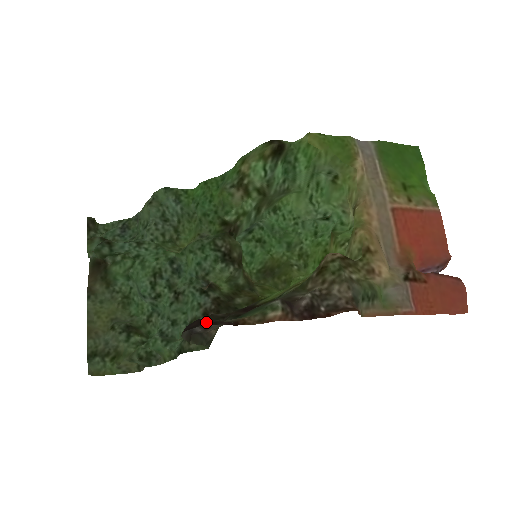
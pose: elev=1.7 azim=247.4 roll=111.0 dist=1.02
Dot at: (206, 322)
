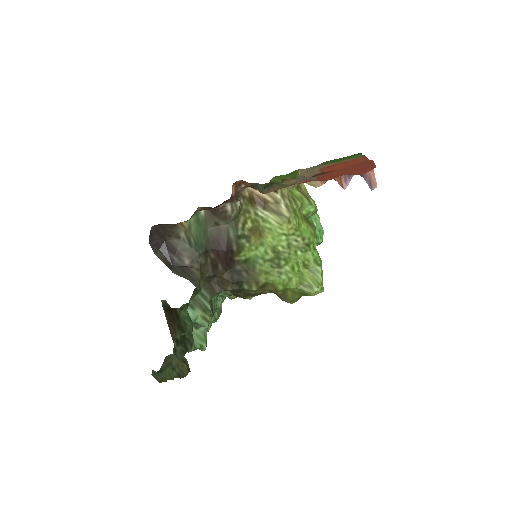
Dot at: (158, 229)
